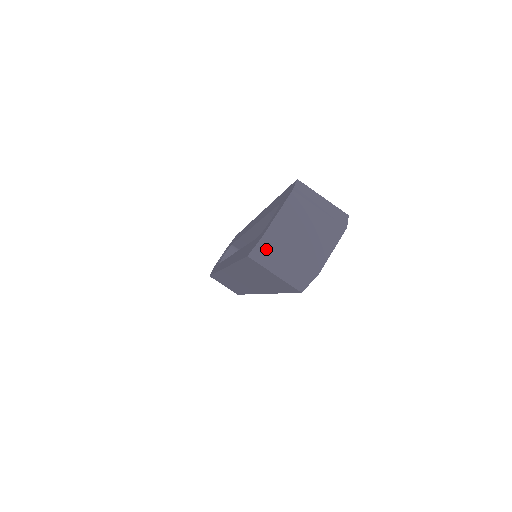
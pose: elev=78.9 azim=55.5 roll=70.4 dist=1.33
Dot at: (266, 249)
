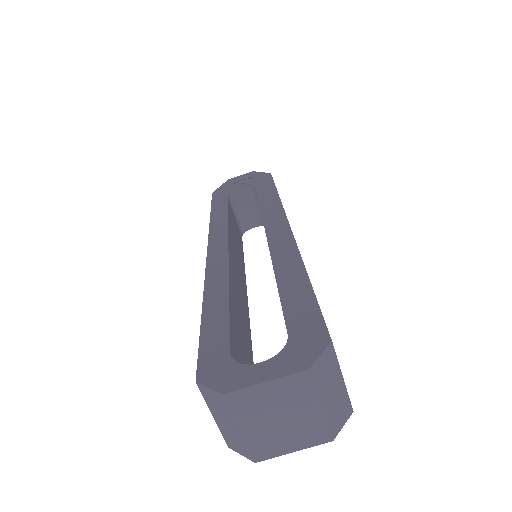
Dot at: (220, 402)
